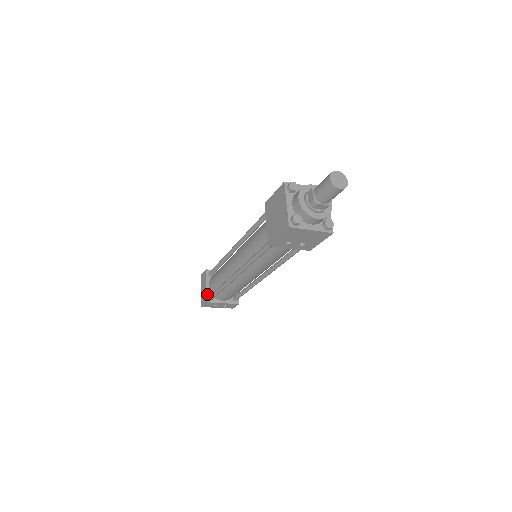
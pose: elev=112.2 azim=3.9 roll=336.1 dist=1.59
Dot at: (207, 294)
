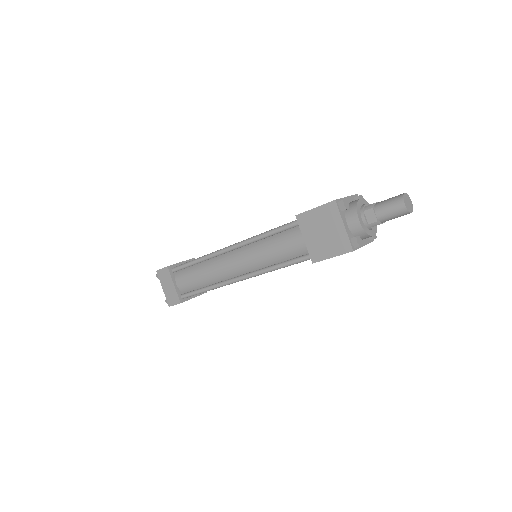
Dot at: (178, 294)
